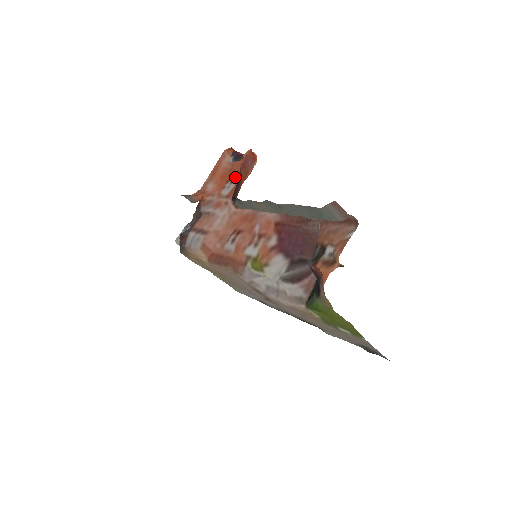
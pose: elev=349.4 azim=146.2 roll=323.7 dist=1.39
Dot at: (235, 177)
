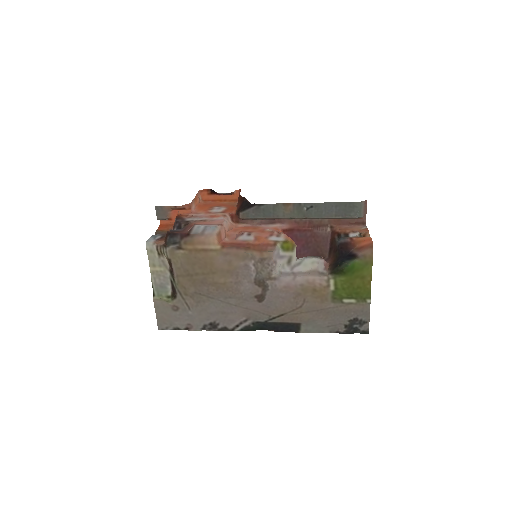
Dot at: (221, 205)
